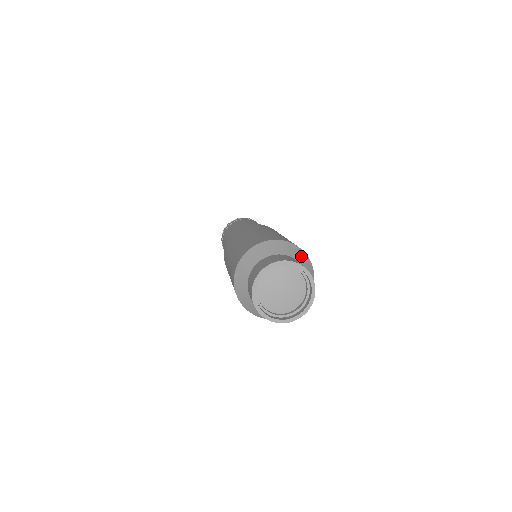
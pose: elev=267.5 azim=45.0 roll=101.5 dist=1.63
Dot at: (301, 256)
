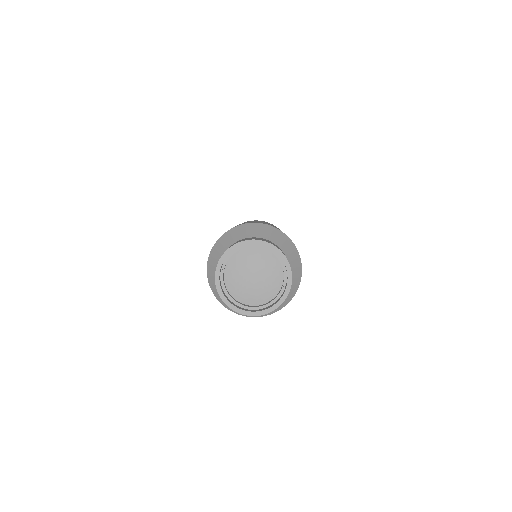
Dot at: (296, 271)
